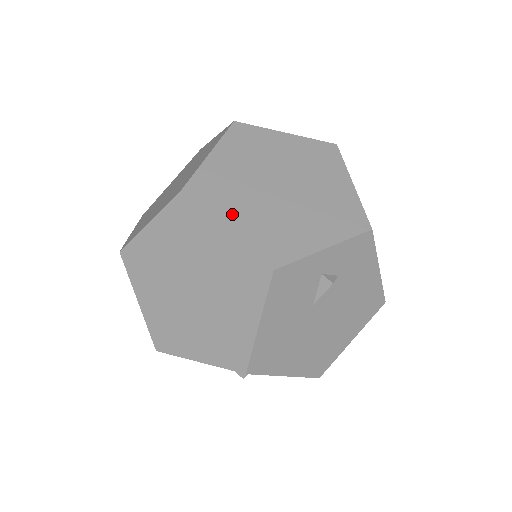
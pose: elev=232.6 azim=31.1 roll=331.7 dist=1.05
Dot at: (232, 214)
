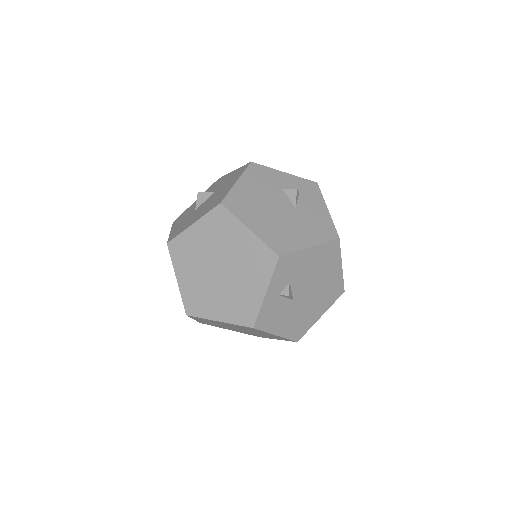
Dot at: (214, 310)
